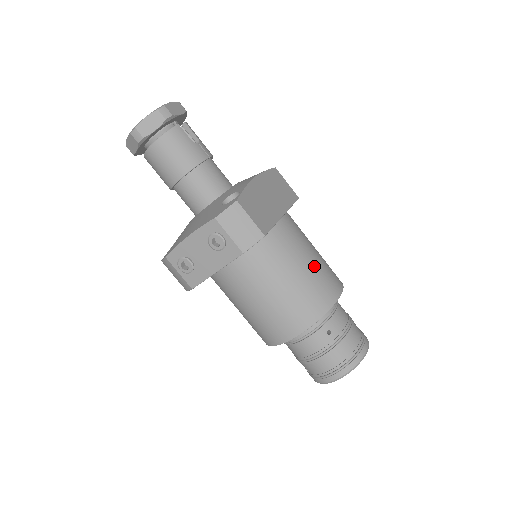
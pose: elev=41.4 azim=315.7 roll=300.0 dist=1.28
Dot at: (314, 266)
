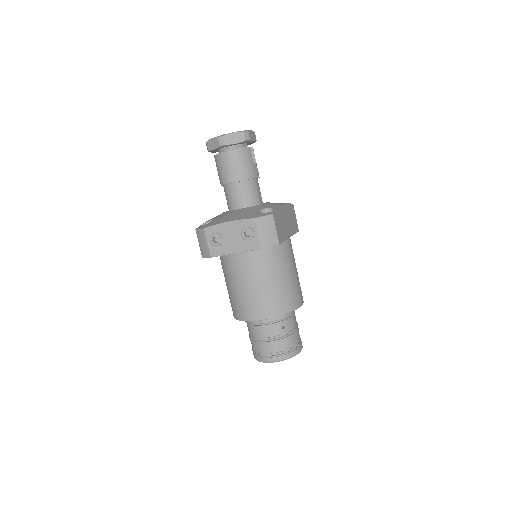
Dot at: (294, 279)
